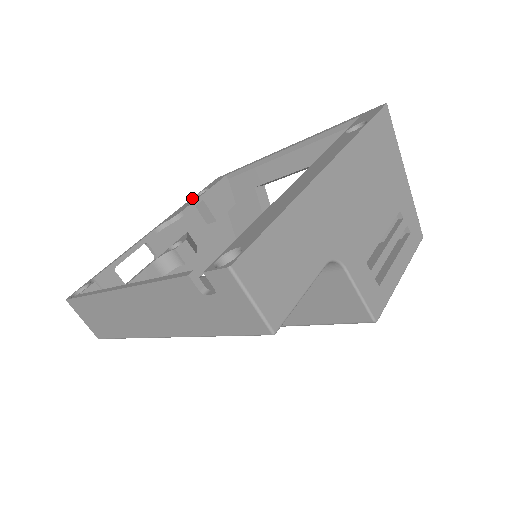
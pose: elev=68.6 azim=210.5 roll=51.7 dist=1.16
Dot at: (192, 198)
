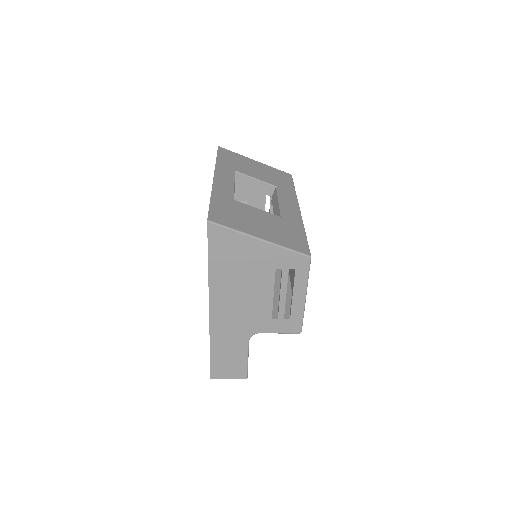
Dot at: occluded
